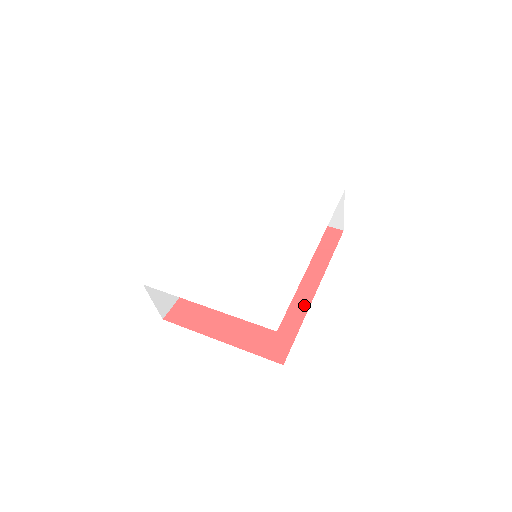
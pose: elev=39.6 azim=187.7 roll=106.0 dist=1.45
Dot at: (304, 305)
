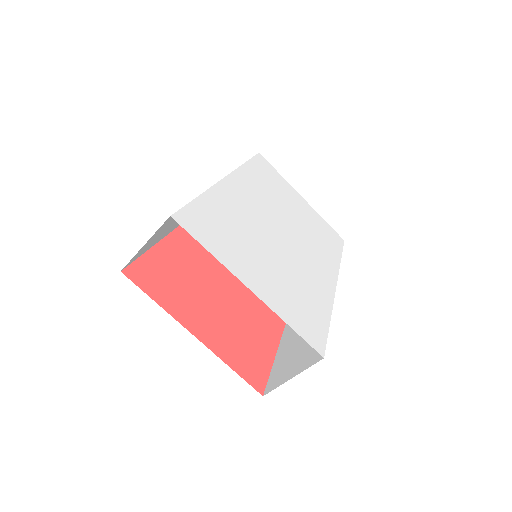
Dot at: (277, 334)
